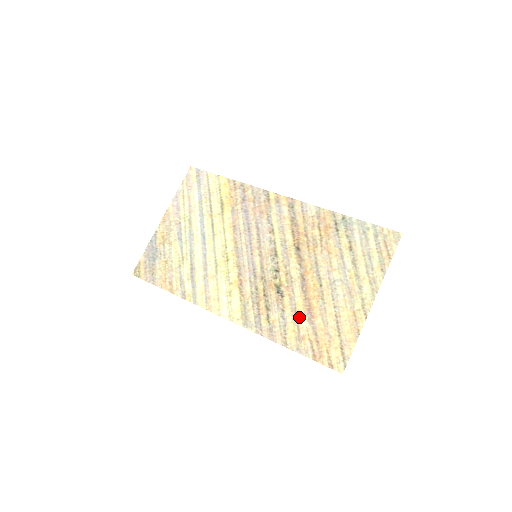
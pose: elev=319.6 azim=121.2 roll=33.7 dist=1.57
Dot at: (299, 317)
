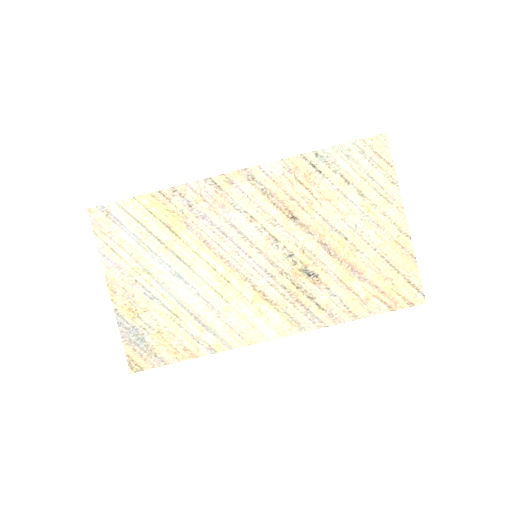
Dot at: (348, 283)
